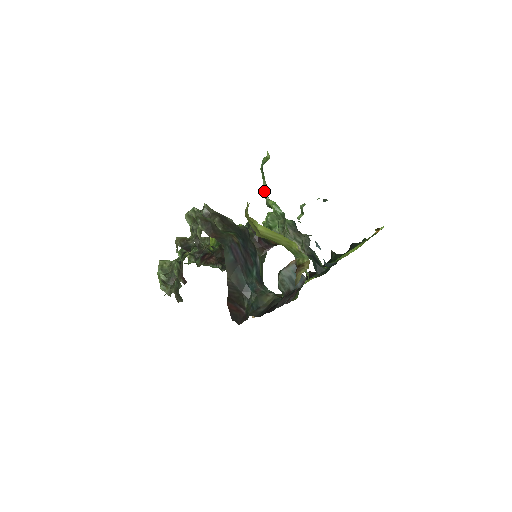
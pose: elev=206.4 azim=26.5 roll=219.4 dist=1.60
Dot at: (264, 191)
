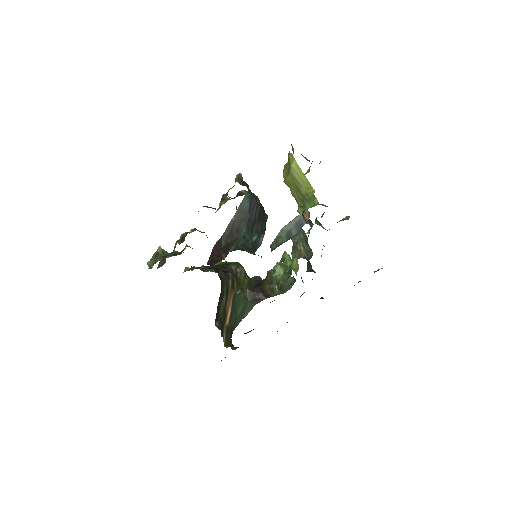
Dot at: occluded
